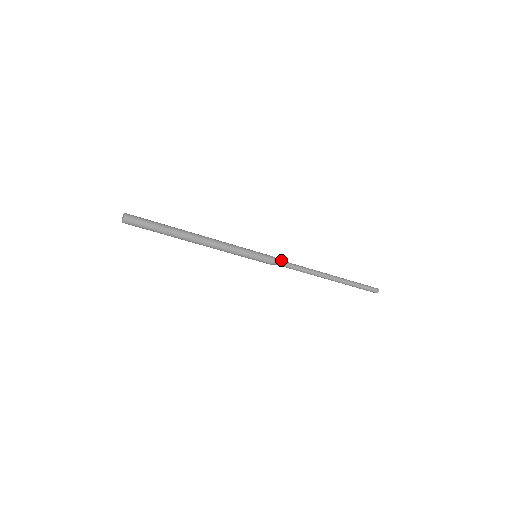
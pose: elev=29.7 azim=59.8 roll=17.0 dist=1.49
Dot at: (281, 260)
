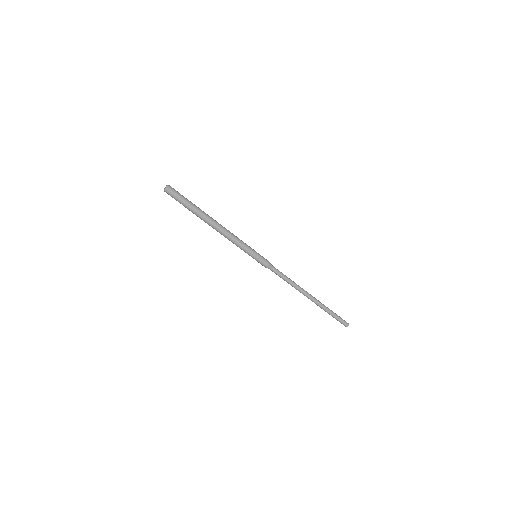
Dot at: occluded
